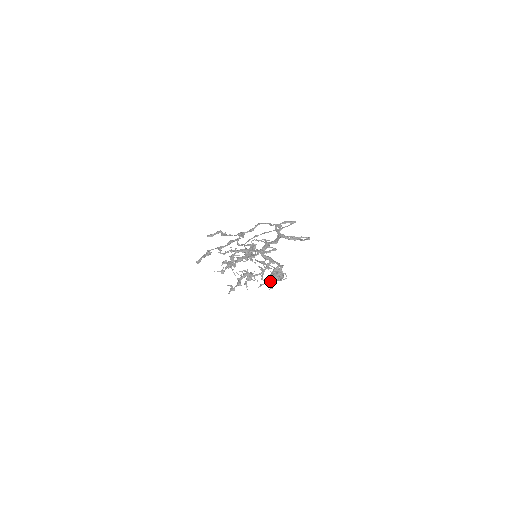
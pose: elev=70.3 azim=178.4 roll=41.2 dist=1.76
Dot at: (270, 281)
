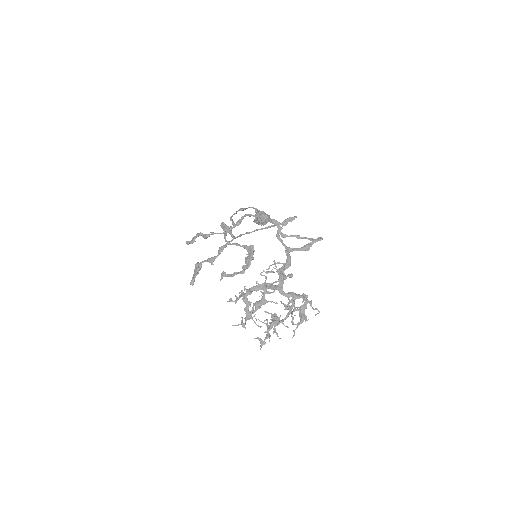
Dot at: (301, 320)
